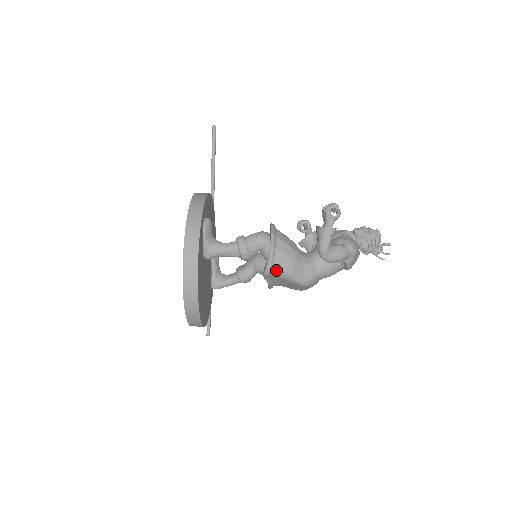
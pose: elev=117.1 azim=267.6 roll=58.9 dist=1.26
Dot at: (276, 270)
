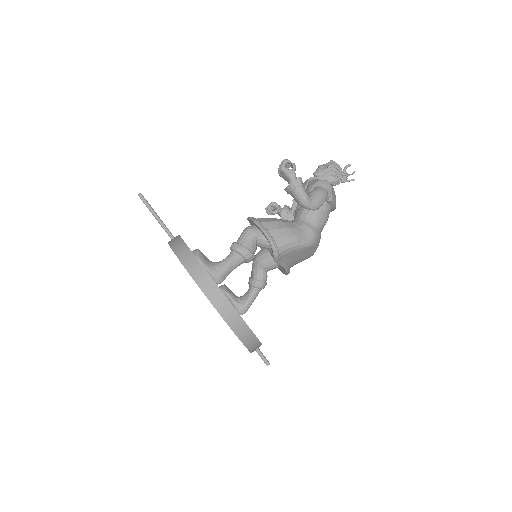
Dot at: (282, 247)
